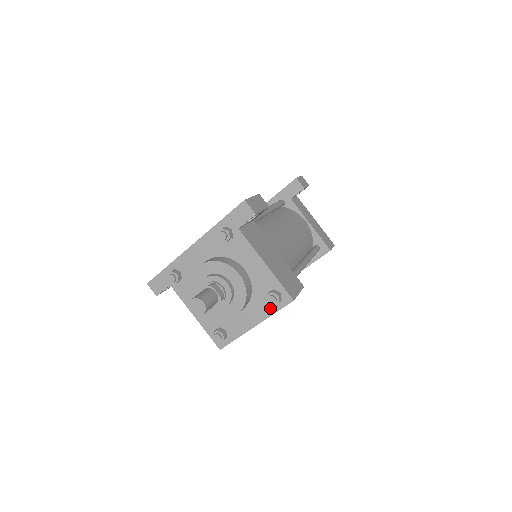
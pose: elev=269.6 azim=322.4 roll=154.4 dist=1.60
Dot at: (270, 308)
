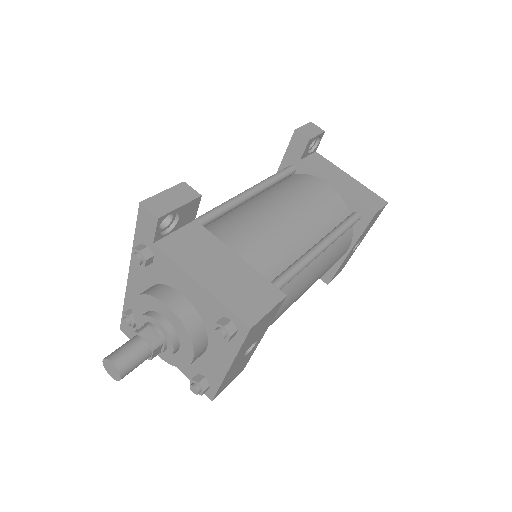
Dot at: (231, 343)
